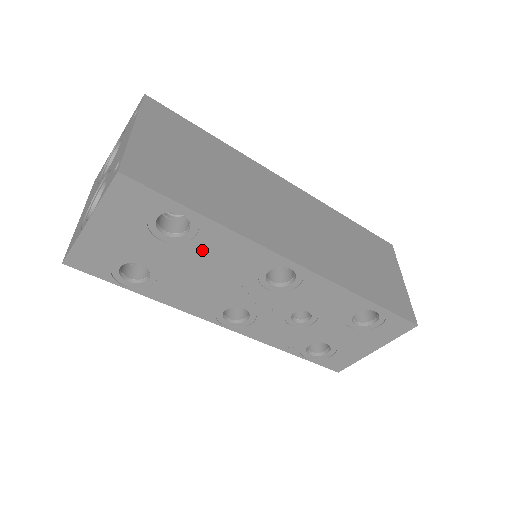
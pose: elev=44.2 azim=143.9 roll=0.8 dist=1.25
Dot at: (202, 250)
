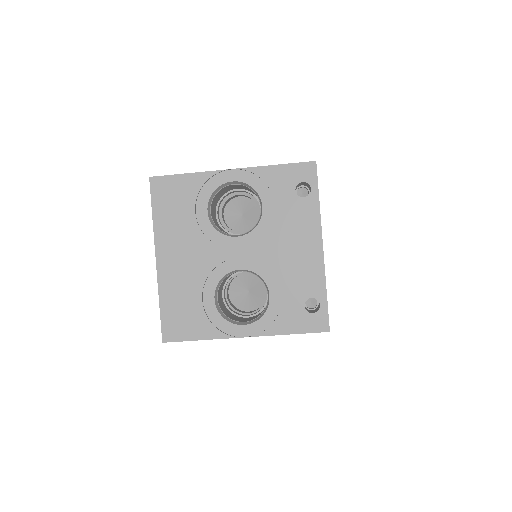
Dot at: occluded
